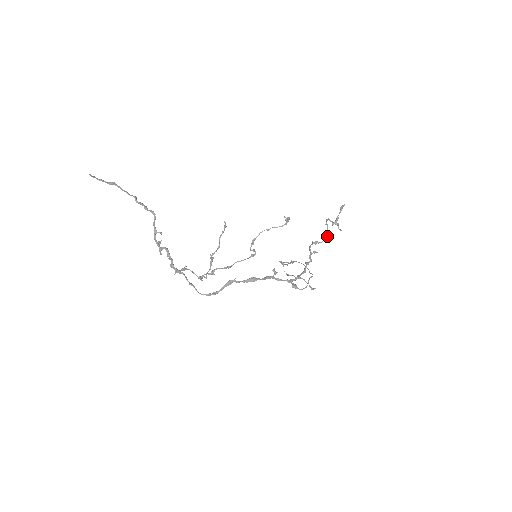
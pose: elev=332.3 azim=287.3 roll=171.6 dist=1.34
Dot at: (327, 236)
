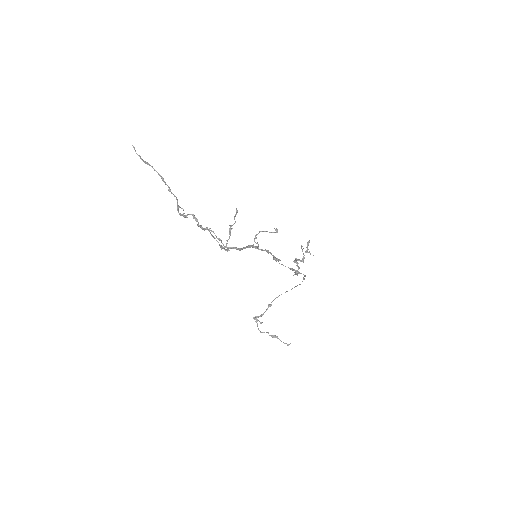
Dot at: occluded
